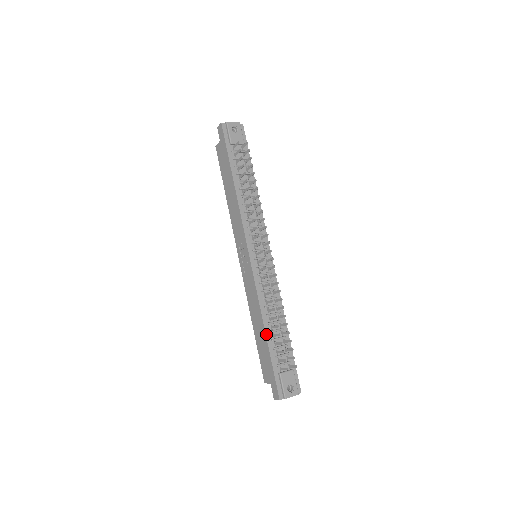
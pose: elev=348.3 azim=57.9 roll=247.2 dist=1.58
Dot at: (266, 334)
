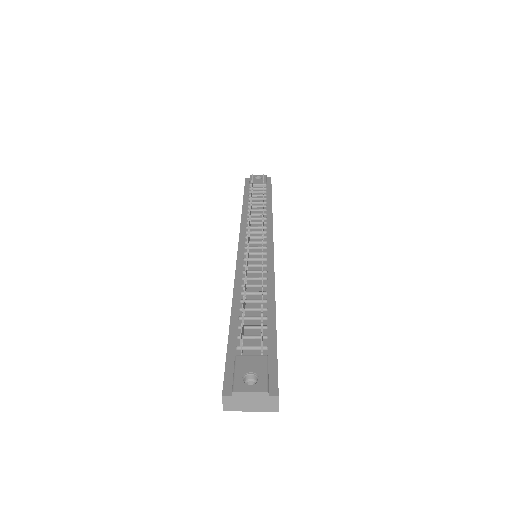
Dot at: (232, 312)
